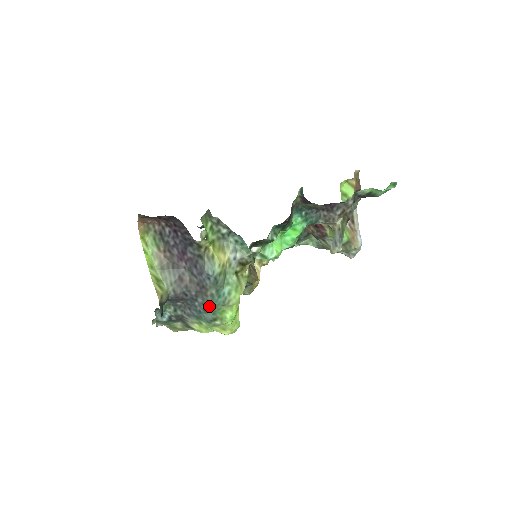
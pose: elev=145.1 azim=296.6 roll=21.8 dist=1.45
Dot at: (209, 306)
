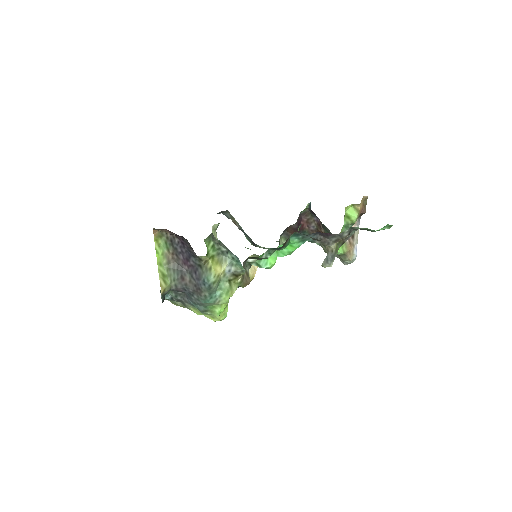
Dot at: (202, 303)
